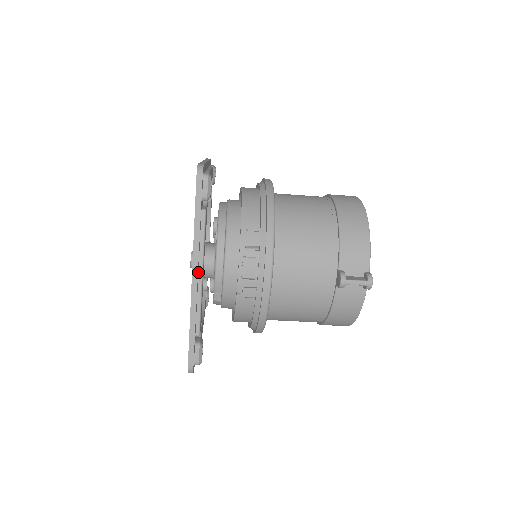
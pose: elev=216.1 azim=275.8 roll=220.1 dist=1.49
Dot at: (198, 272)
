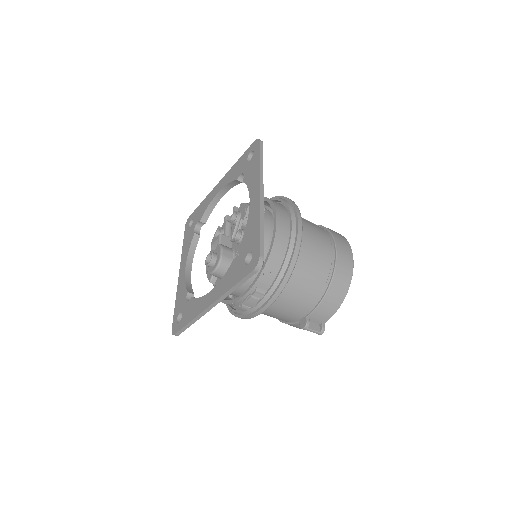
Dot at: occluded
